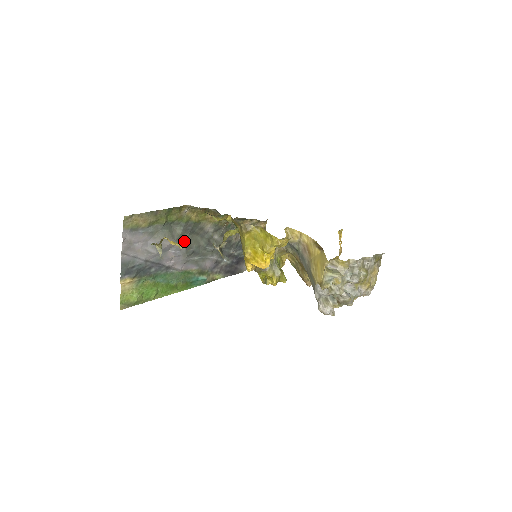
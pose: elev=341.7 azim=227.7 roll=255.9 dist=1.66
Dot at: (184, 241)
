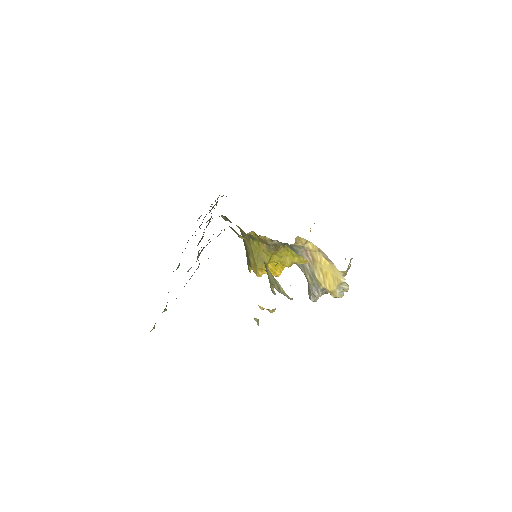
Dot at: (197, 256)
